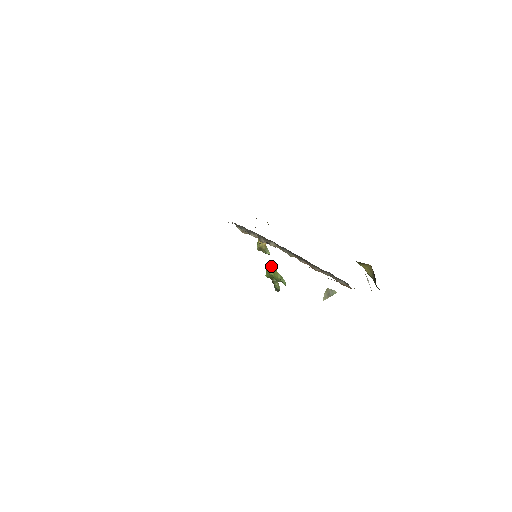
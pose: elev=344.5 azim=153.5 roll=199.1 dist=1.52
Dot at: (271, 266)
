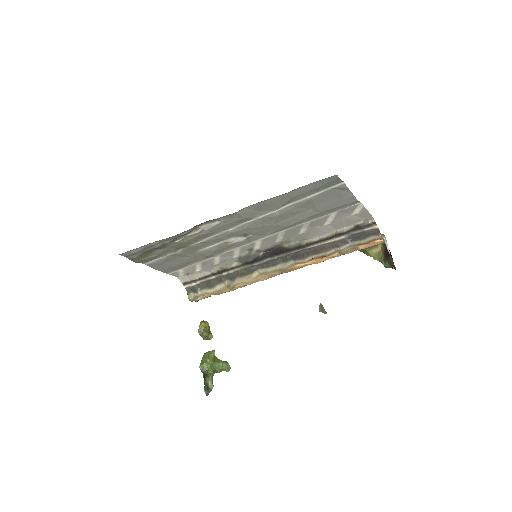
Dot at: (210, 353)
